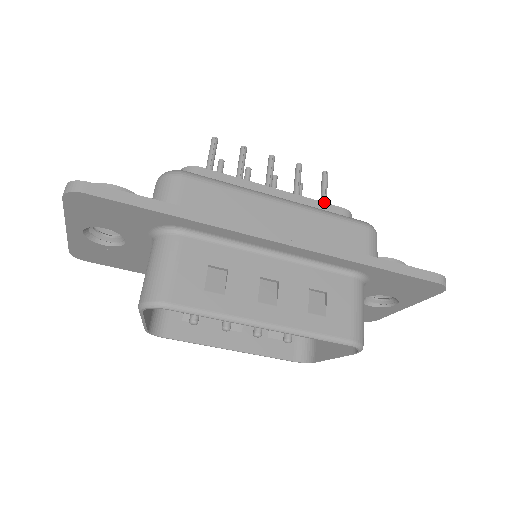
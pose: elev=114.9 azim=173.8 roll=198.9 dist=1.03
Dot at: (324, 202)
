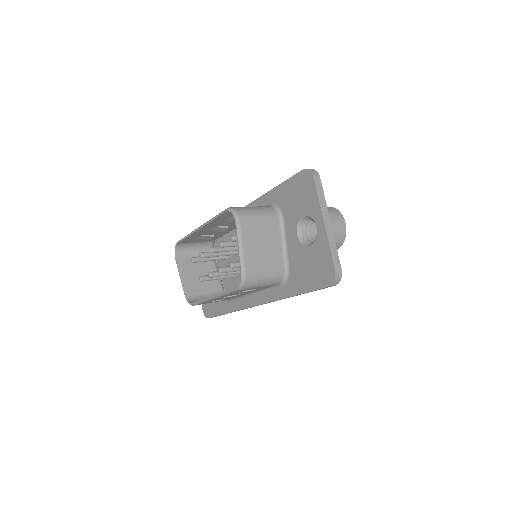
Dot at: occluded
